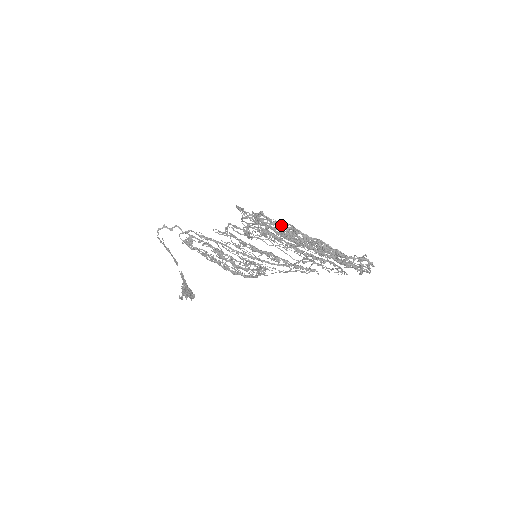
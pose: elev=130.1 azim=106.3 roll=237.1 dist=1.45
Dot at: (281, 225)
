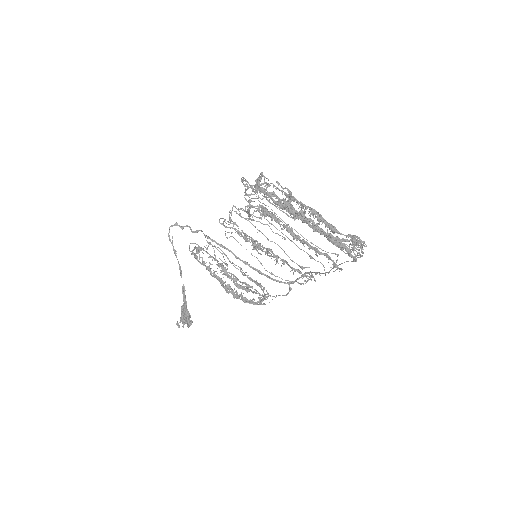
Dot at: occluded
